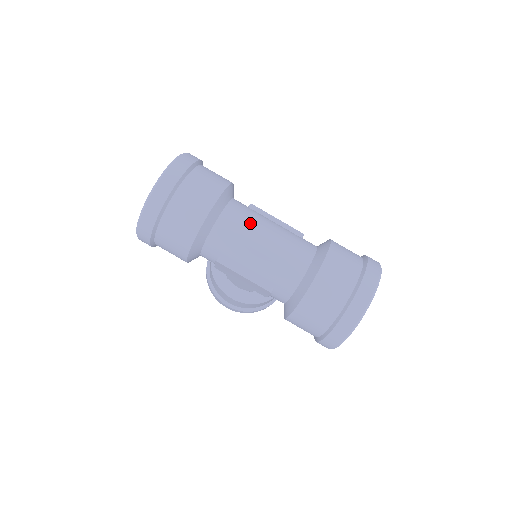
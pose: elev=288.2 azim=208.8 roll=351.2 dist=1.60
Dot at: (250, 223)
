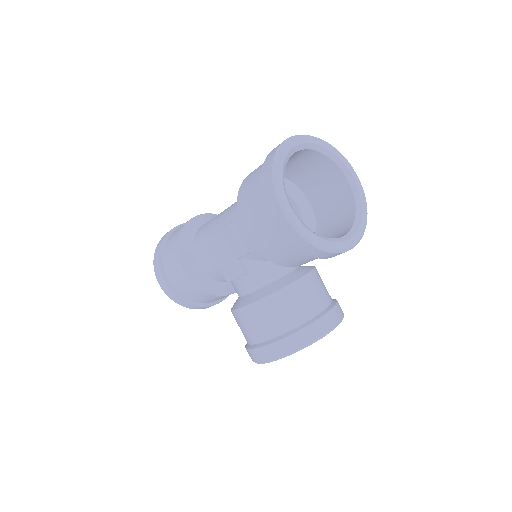
Dot at: occluded
